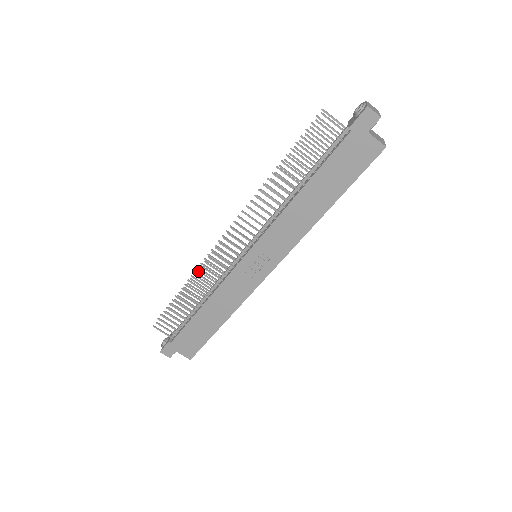
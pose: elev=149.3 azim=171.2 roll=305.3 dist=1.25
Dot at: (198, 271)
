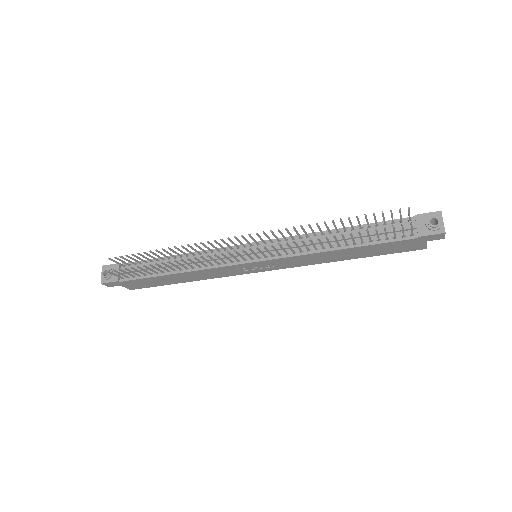
Dot at: (194, 258)
